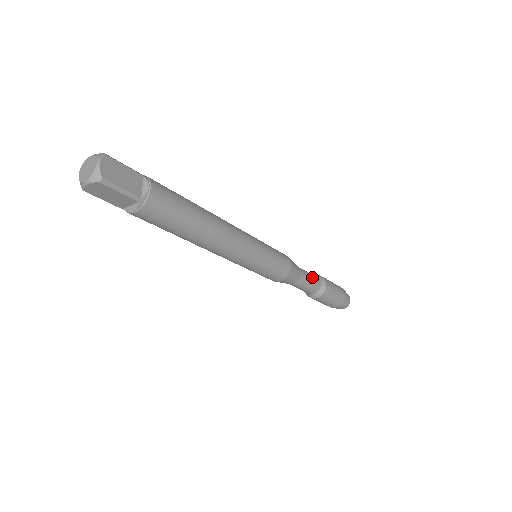
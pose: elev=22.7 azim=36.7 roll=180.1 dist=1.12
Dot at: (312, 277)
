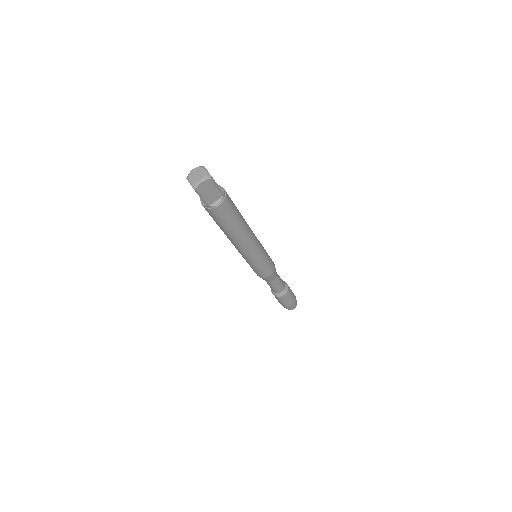
Dot at: occluded
